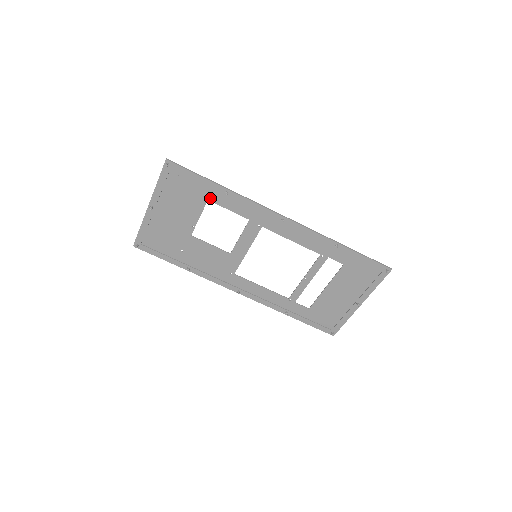
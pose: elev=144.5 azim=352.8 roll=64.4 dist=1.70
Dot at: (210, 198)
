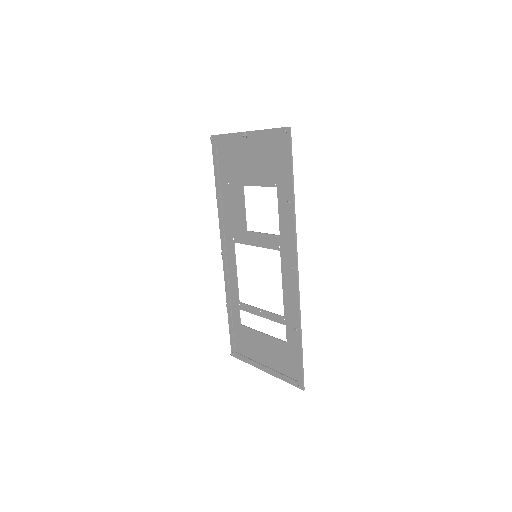
Dot at: (279, 188)
